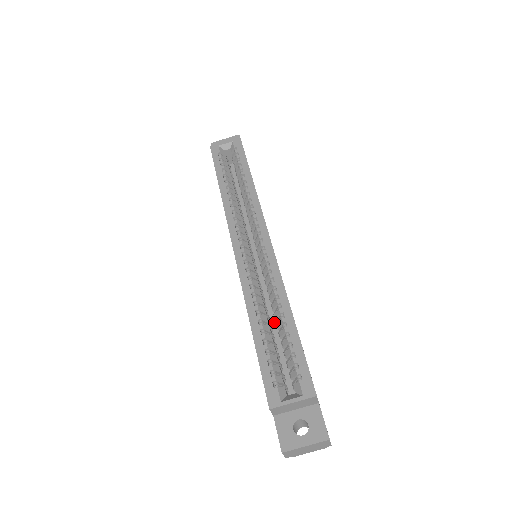
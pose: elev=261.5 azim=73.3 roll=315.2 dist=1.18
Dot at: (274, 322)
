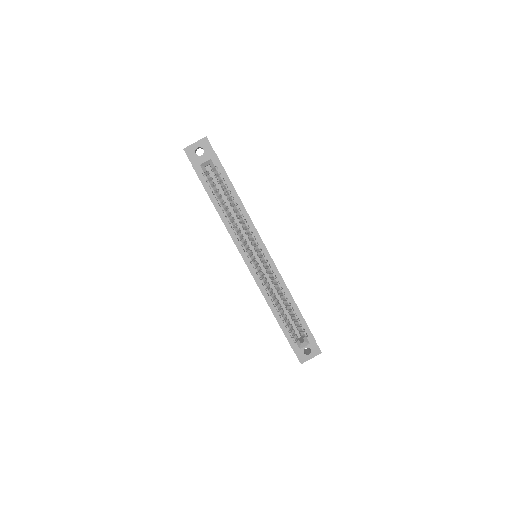
Dot at: (278, 296)
